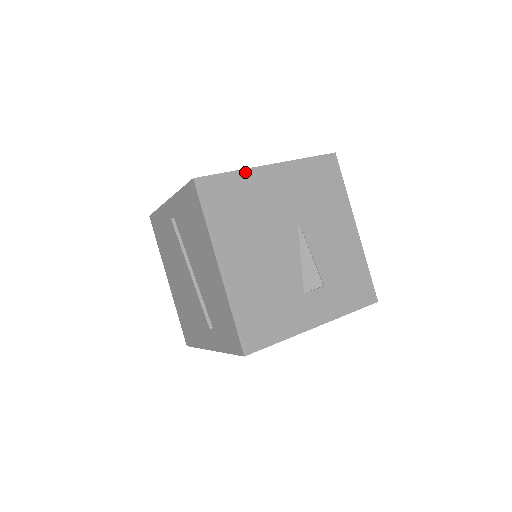
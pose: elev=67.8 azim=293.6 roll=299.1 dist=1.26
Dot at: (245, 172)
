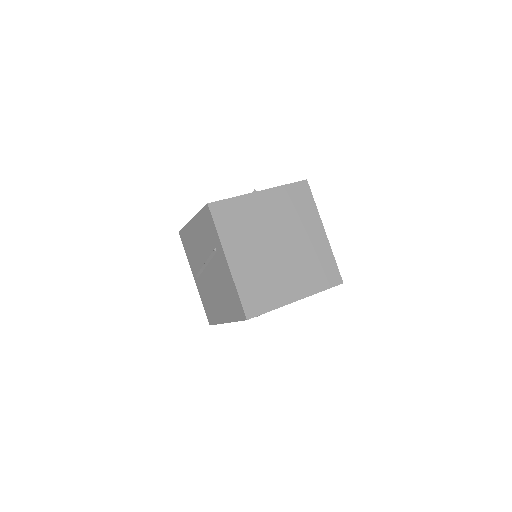
Dot at: occluded
